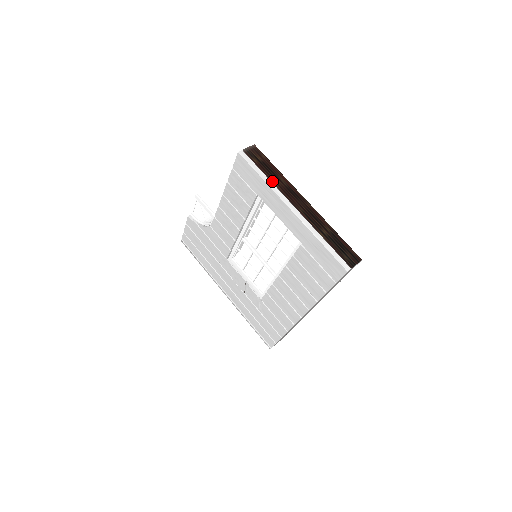
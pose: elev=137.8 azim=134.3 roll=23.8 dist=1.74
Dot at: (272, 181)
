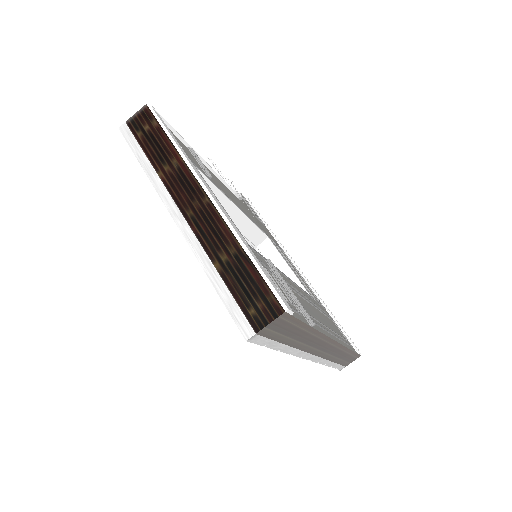
Dot at: (156, 168)
